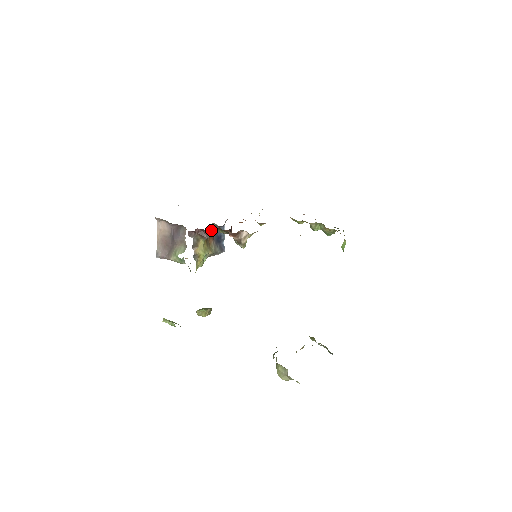
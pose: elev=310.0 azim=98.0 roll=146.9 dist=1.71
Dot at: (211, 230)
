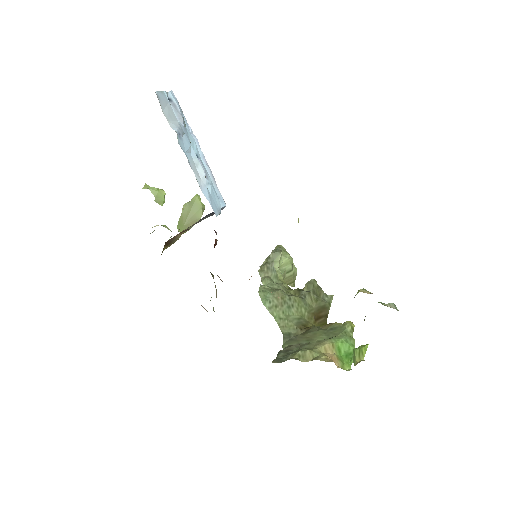
Dot at: occluded
